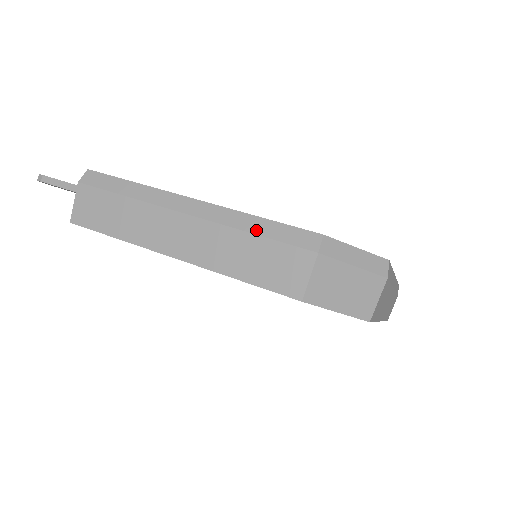
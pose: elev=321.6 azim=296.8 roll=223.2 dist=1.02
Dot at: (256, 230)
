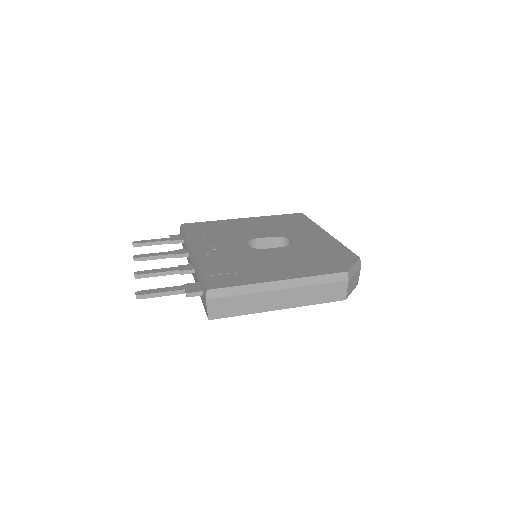
Dot at: (319, 282)
